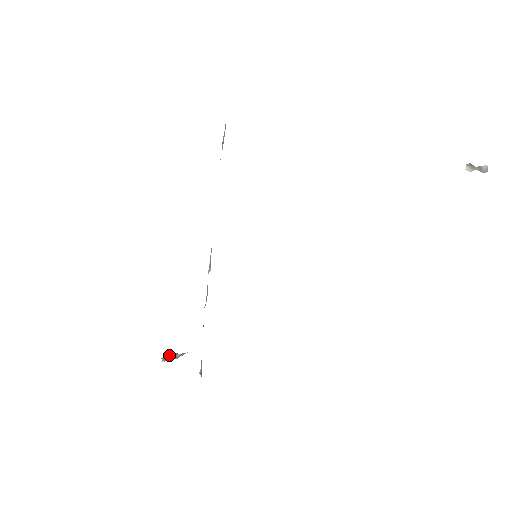
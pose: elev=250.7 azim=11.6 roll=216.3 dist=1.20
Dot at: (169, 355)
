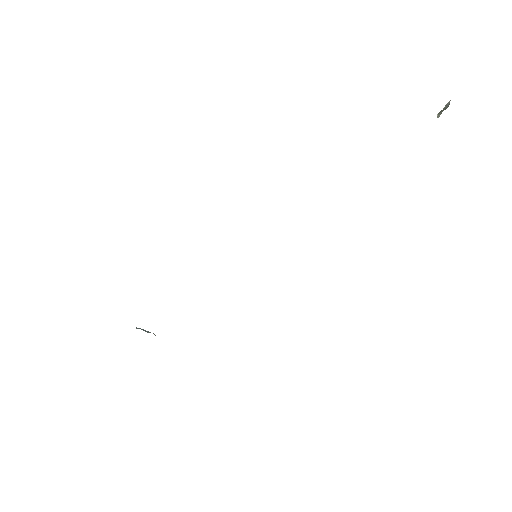
Dot at: (145, 330)
